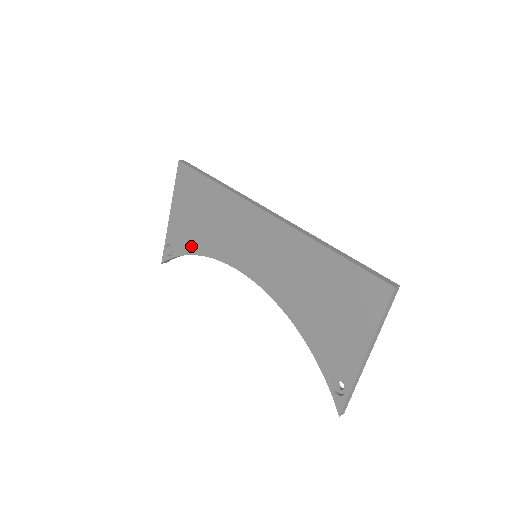
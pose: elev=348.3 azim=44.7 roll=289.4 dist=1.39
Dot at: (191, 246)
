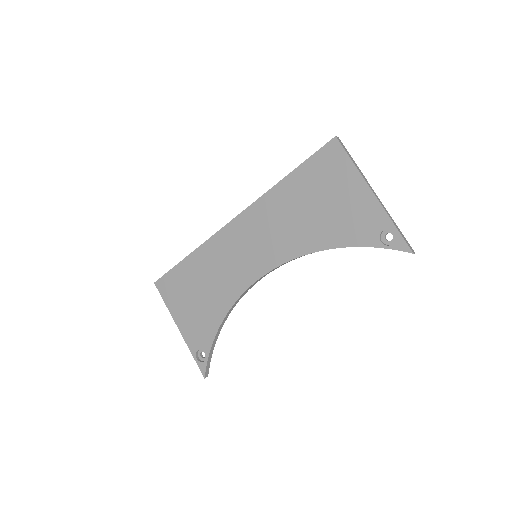
Dot at: (212, 324)
